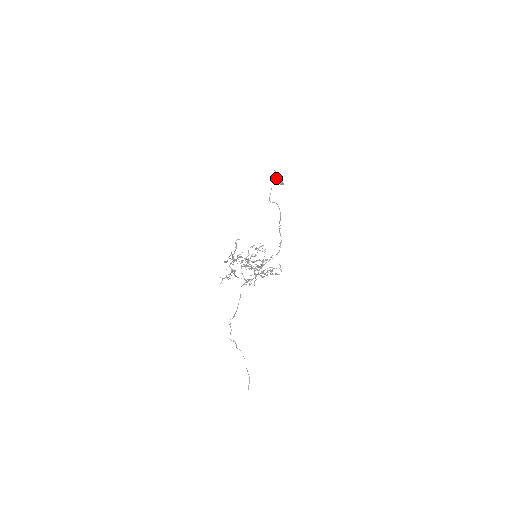
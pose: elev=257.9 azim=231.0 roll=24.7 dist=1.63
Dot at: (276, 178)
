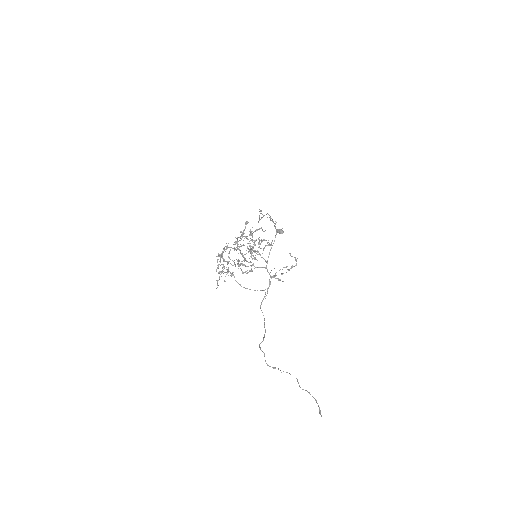
Dot at: (261, 210)
